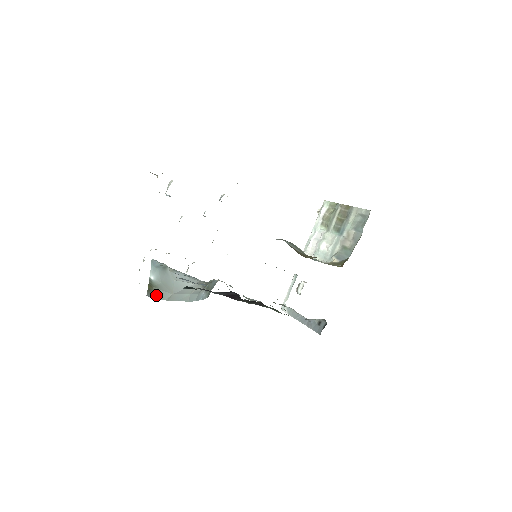
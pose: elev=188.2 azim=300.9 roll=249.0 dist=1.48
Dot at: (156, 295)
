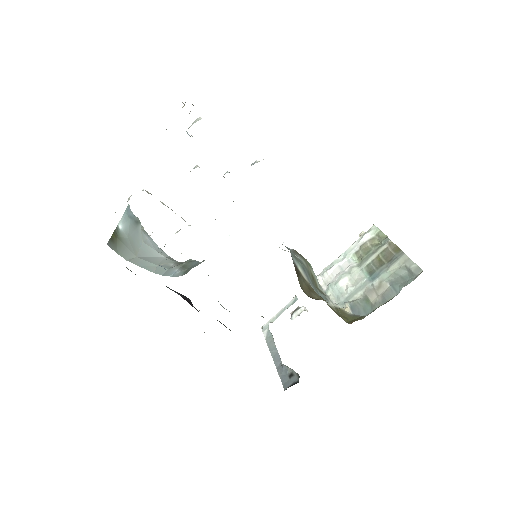
Dot at: (117, 249)
